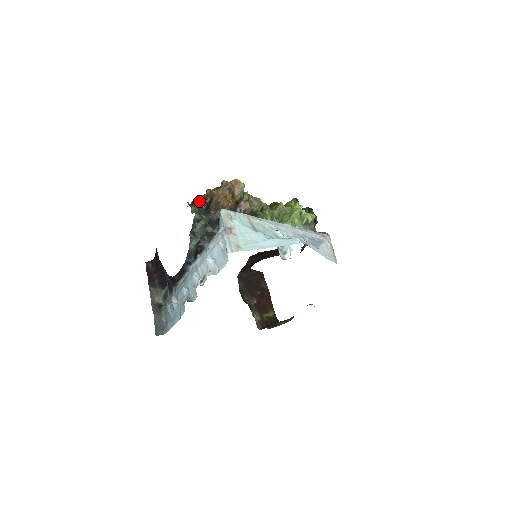
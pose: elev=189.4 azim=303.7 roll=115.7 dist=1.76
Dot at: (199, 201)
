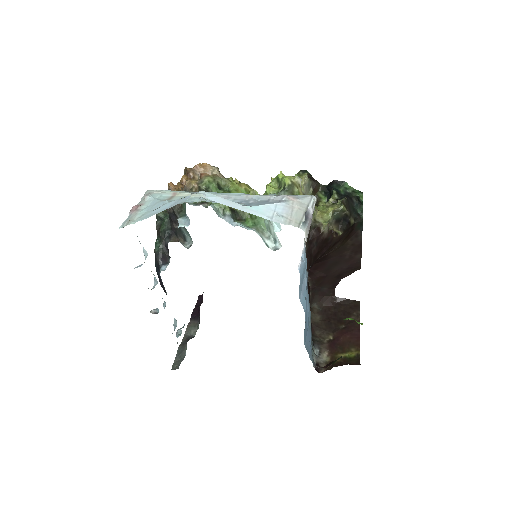
Dot at: occluded
